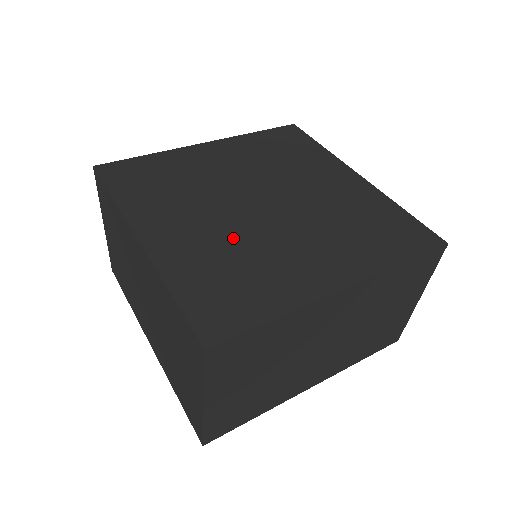
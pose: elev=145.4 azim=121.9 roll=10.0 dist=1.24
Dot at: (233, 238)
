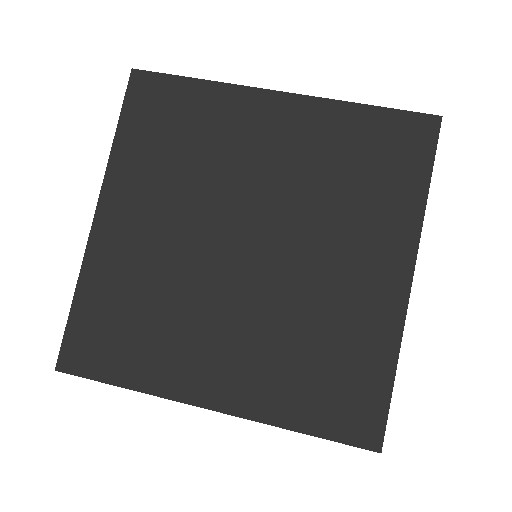
Dot at: (274, 321)
